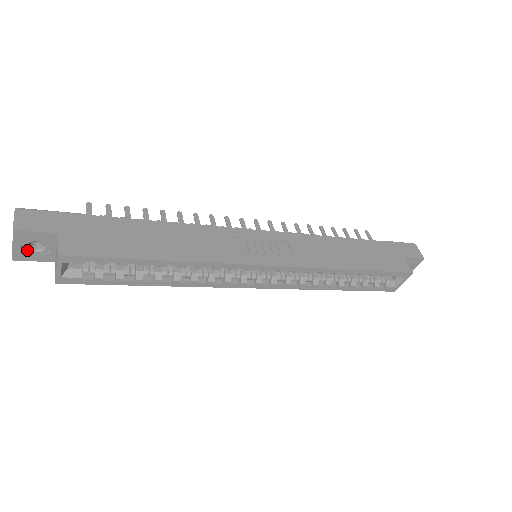
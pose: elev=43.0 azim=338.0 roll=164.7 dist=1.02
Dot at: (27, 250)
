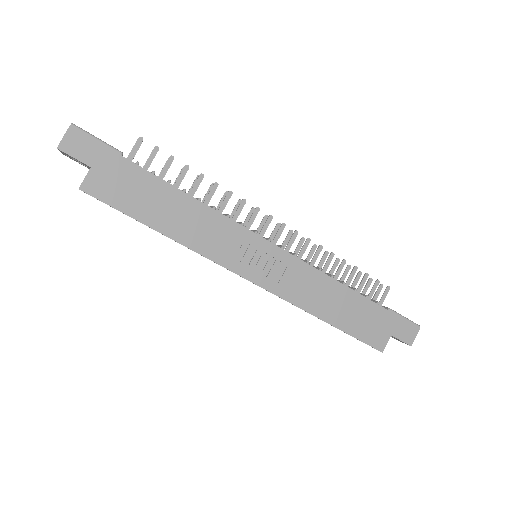
Dot at: (71, 157)
